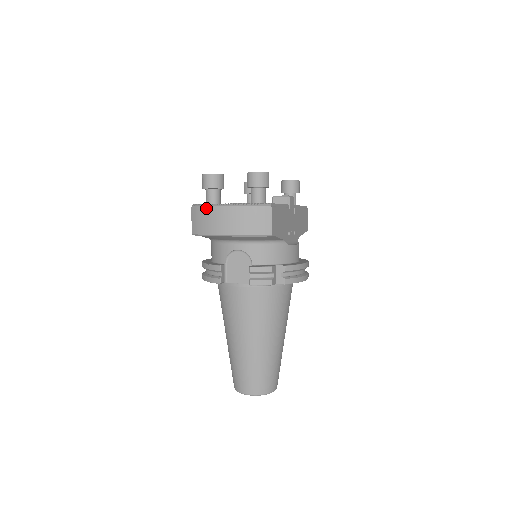
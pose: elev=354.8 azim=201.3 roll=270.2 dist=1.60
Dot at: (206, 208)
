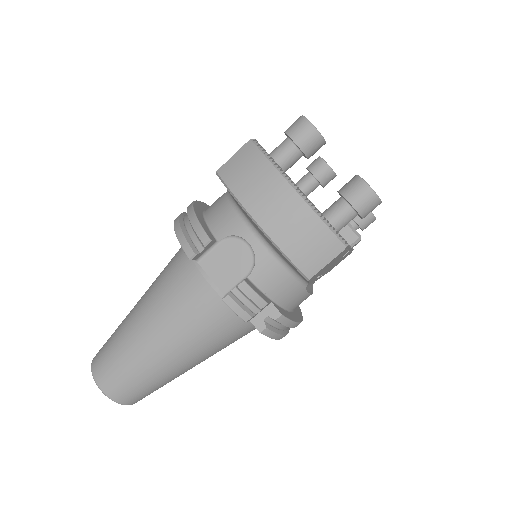
Dot at: (268, 164)
